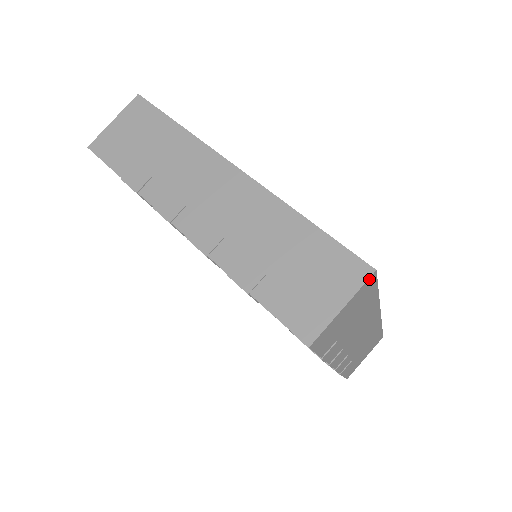
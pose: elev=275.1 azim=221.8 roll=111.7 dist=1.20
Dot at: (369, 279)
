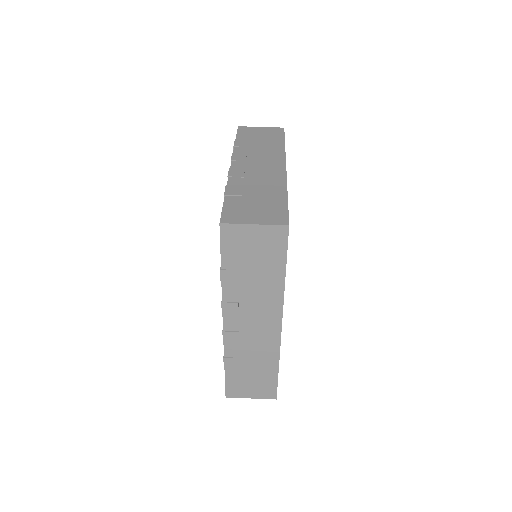
Dot at: (282, 227)
